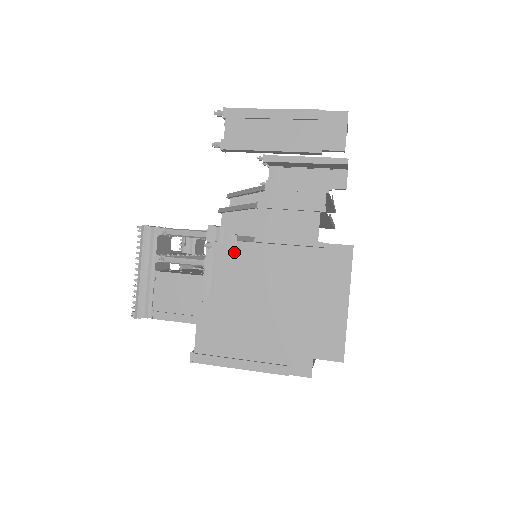
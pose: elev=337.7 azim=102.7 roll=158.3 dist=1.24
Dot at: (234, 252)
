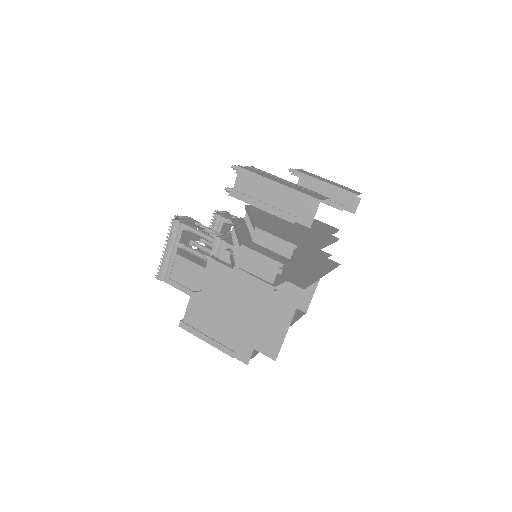
Dot at: (221, 269)
